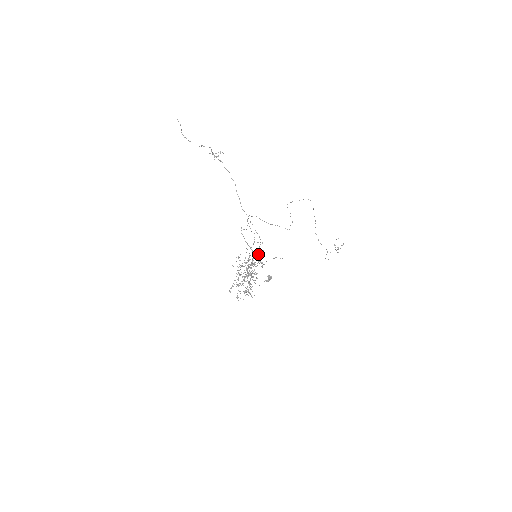
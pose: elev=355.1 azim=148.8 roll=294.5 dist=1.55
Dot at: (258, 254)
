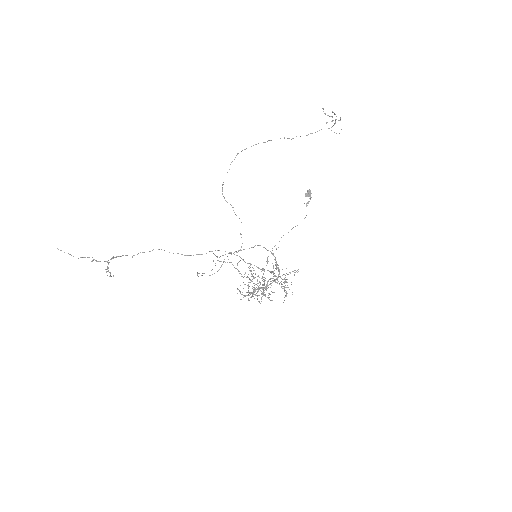
Dot at: (250, 271)
